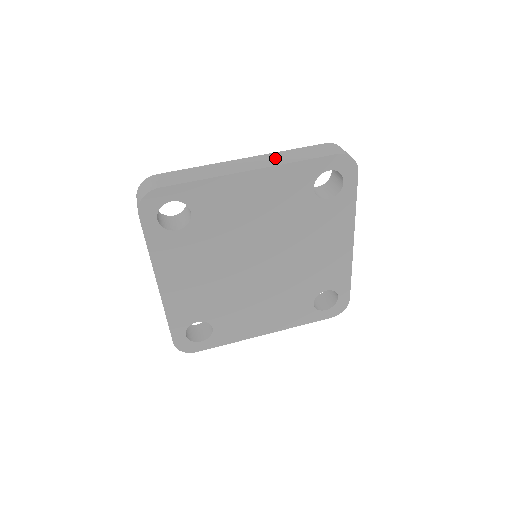
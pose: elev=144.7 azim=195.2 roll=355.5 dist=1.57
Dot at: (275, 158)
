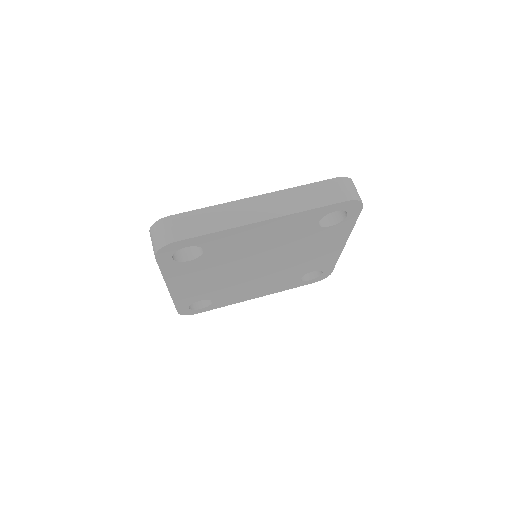
Dot at: (287, 201)
